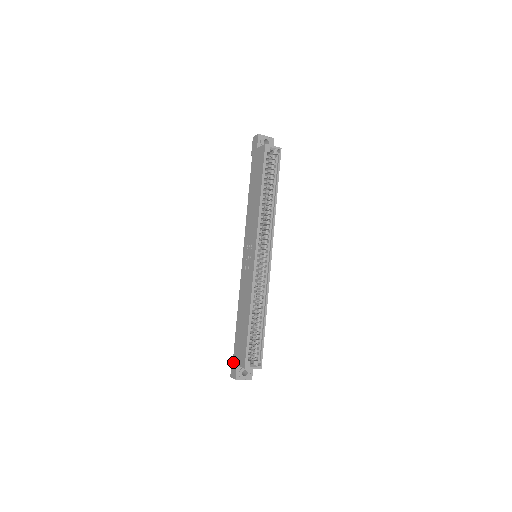
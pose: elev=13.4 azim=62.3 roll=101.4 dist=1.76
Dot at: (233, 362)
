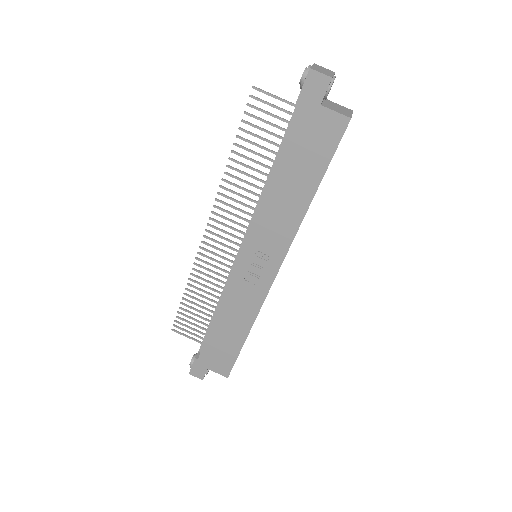
Dot at: (198, 364)
